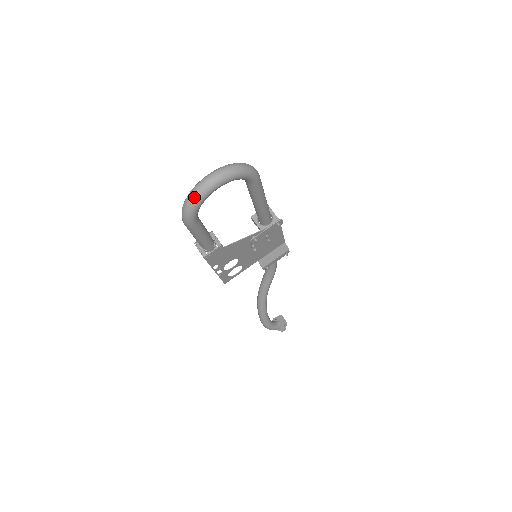
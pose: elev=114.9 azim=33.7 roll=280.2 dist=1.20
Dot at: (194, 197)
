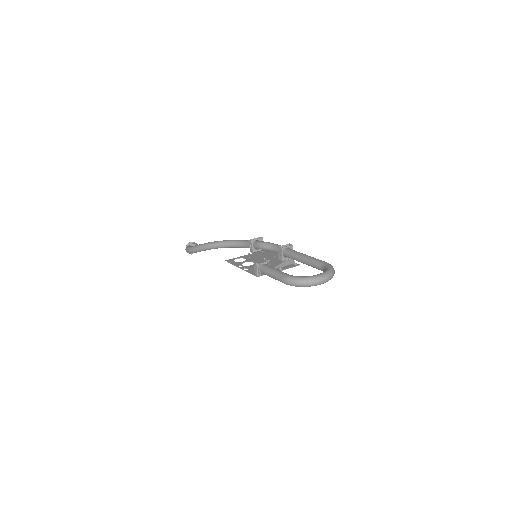
Dot at: (309, 285)
